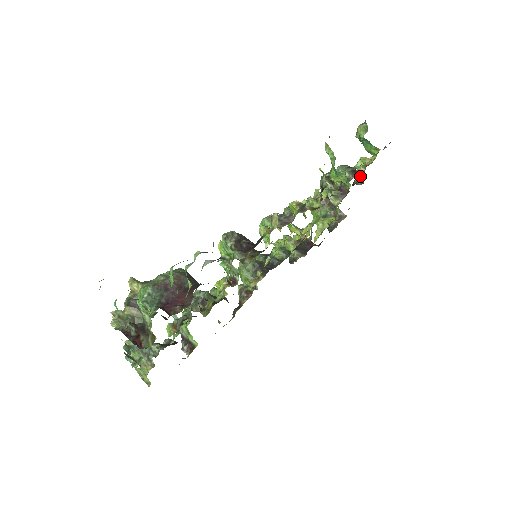
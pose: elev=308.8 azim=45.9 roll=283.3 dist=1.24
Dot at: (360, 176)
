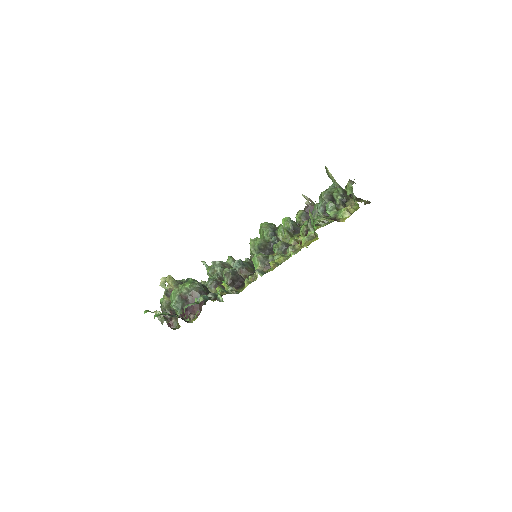
Dot at: occluded
